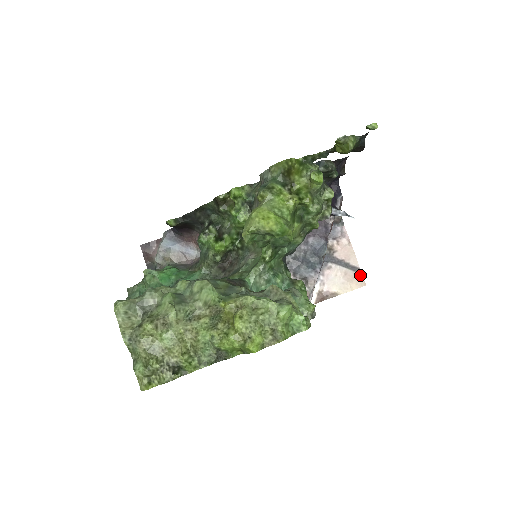
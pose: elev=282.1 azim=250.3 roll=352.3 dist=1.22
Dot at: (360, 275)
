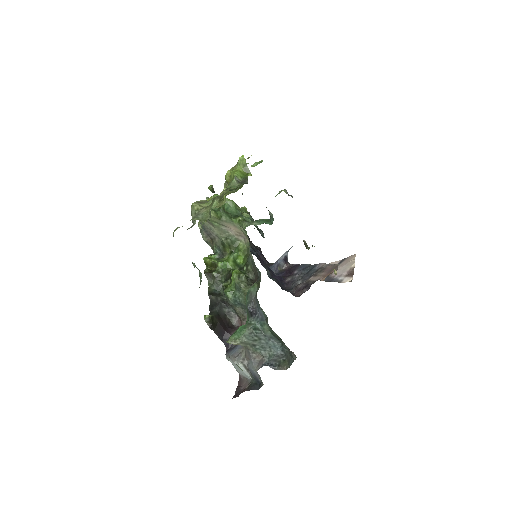
Dot at: (347, 258)
